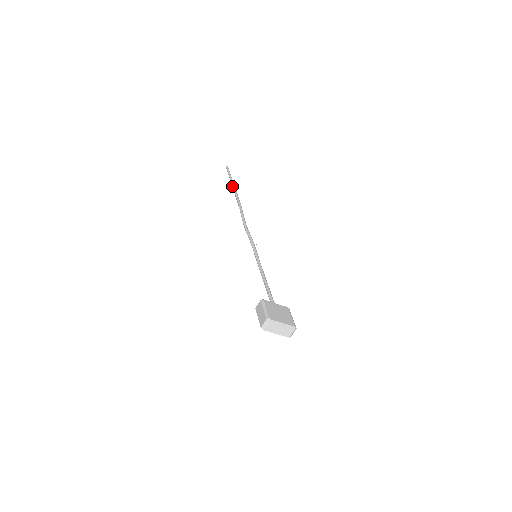
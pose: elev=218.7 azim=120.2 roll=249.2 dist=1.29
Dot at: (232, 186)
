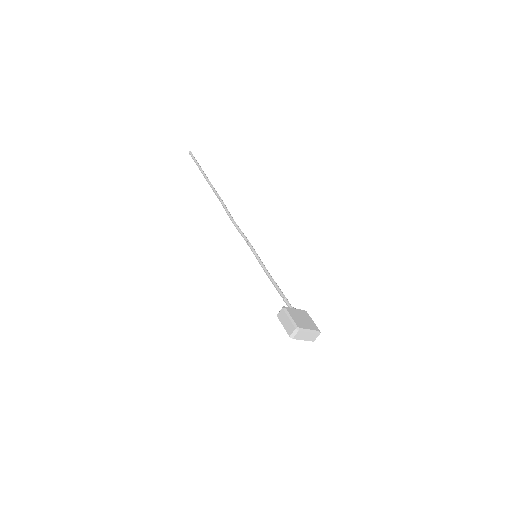
Dot at: (203, 175)
